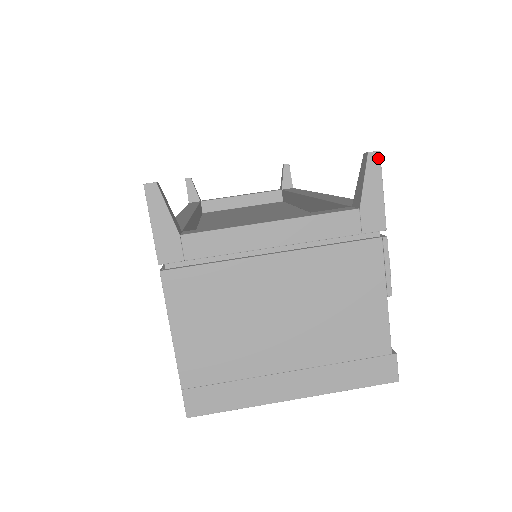
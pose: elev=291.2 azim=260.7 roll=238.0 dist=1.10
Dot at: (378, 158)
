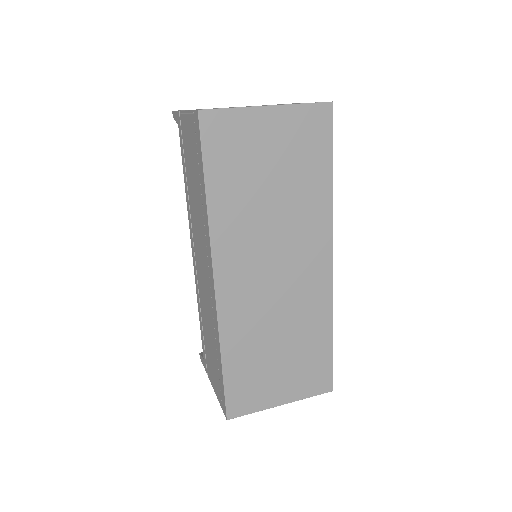
Dot at: occluded
